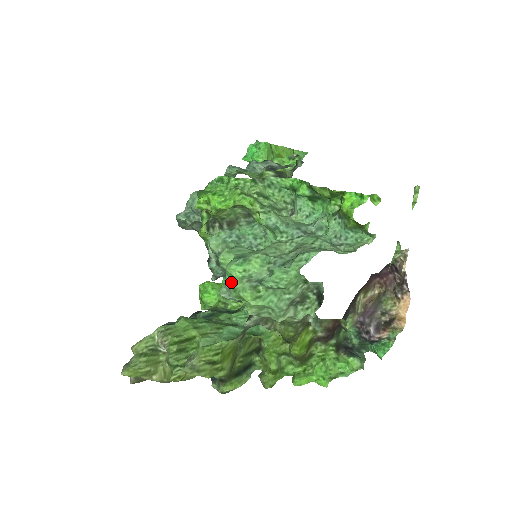
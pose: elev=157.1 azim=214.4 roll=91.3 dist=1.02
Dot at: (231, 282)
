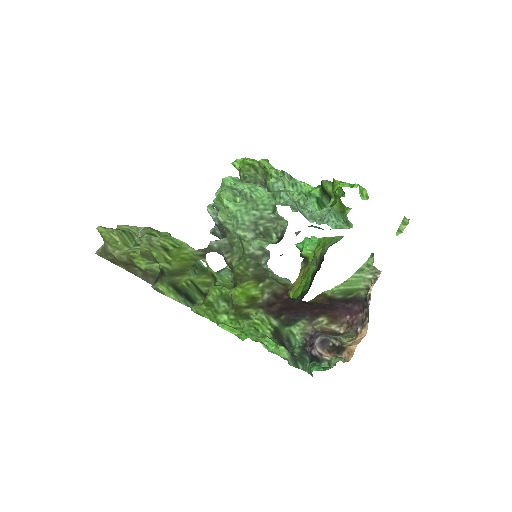
Dot at: occluded
